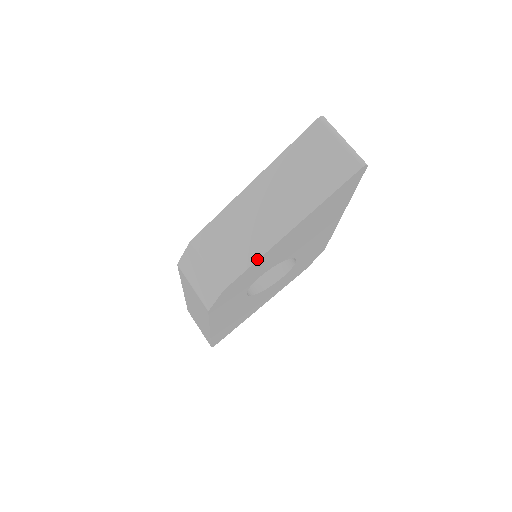
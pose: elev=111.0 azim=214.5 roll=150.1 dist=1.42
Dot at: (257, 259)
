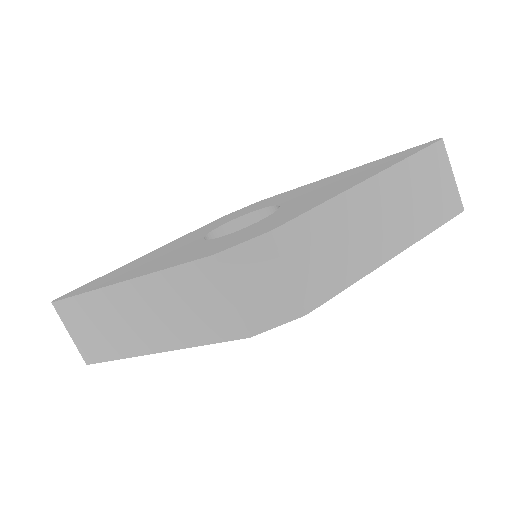
Dot at: (355, 281)
